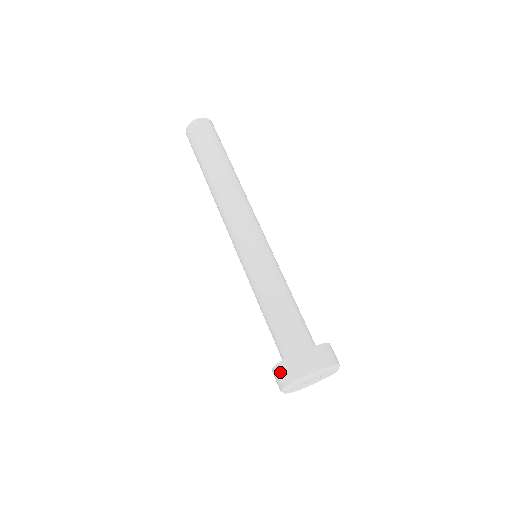
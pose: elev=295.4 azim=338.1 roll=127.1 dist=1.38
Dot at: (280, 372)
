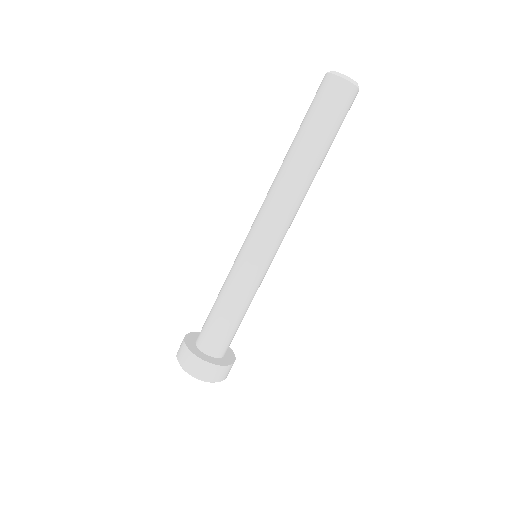
Dot at: (200, 366)
